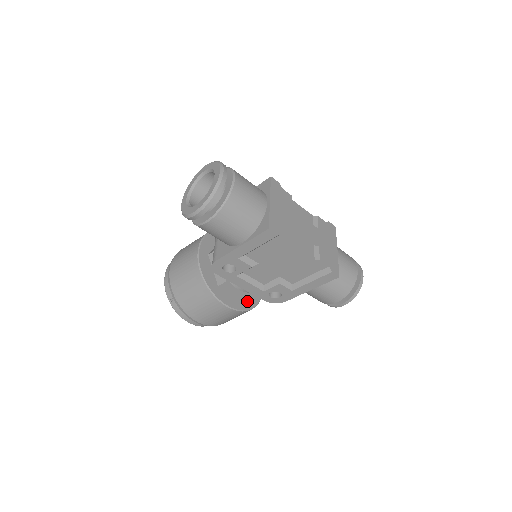
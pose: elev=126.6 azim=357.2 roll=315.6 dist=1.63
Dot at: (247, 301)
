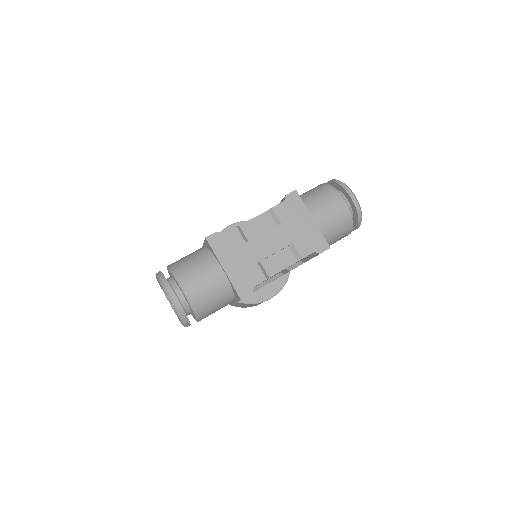
Dot at: occluded
